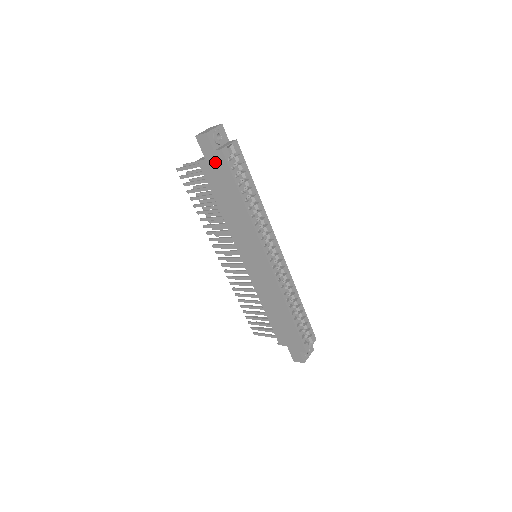
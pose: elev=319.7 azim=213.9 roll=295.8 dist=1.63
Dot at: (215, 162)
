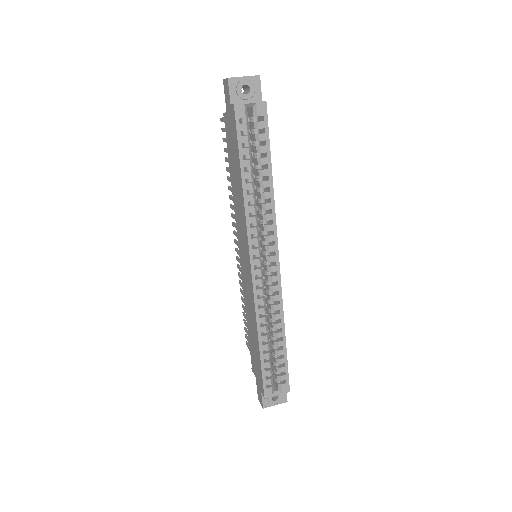
Dot at: (231, 119)
